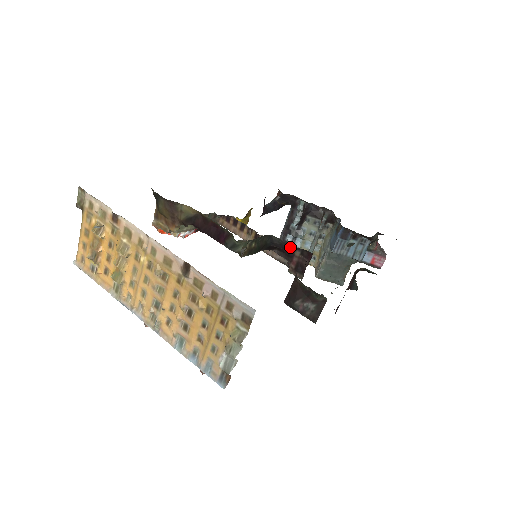
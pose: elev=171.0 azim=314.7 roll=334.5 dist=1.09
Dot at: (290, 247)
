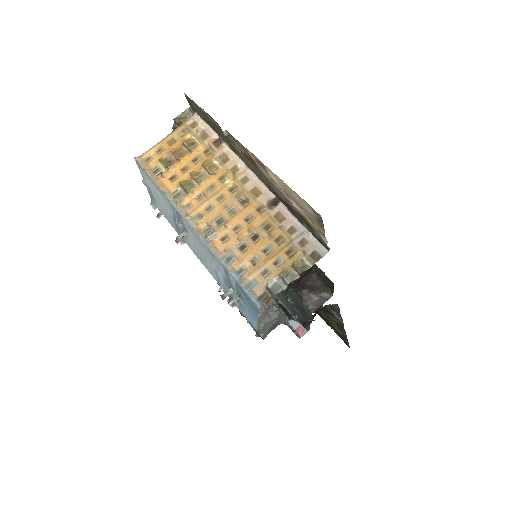
Dot at: occluded
